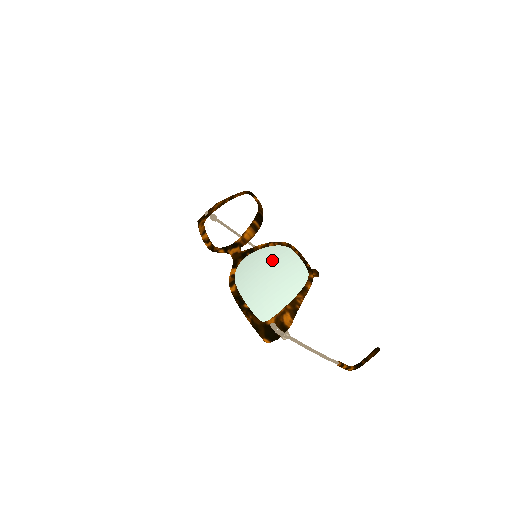
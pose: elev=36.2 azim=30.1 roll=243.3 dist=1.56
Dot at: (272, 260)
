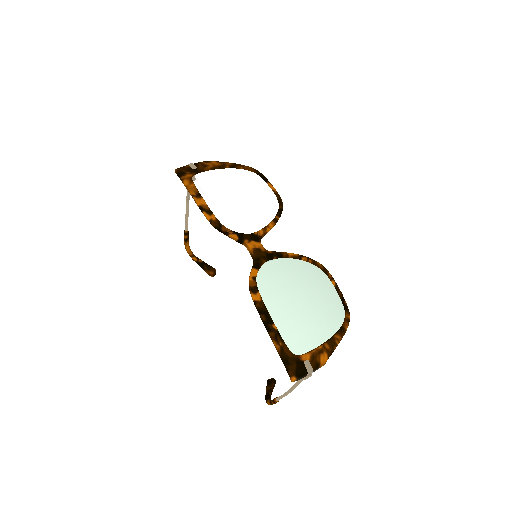
Dot at: (308, 280)
